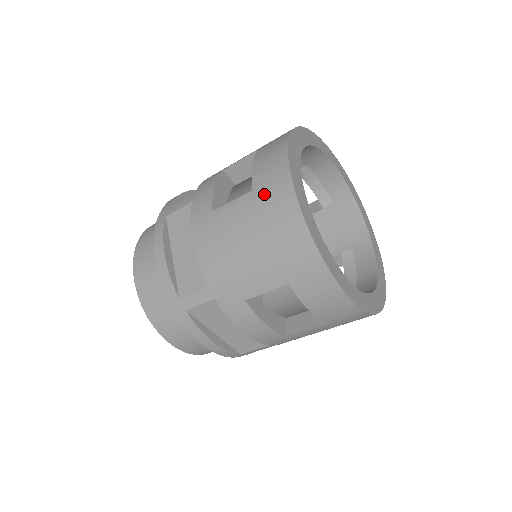
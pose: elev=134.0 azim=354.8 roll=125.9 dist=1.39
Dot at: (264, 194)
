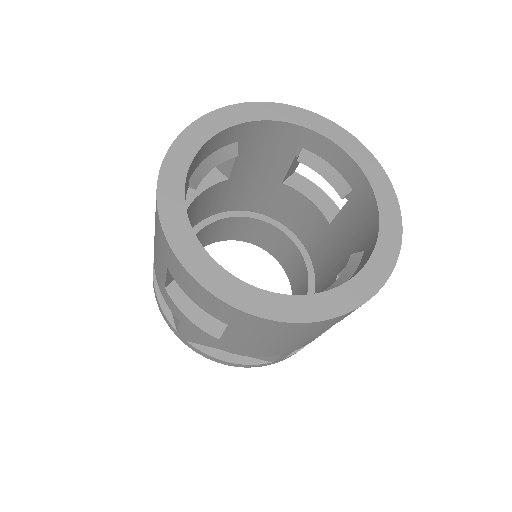
Dot at: (242, 326)
